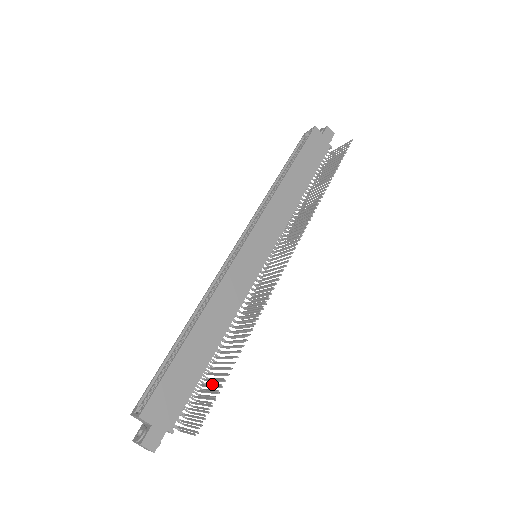
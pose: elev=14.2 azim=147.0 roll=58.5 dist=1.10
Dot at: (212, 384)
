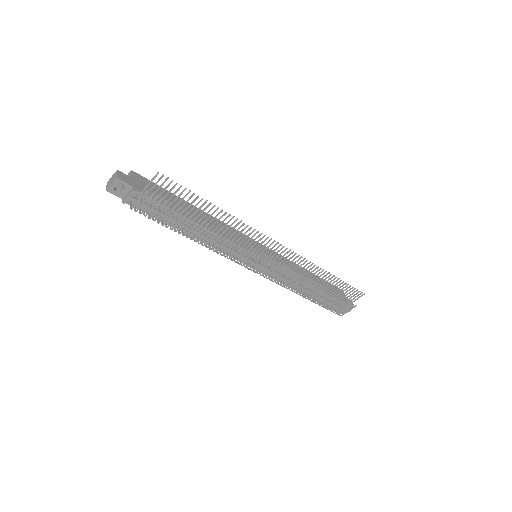
Dot at: (175, 219)
